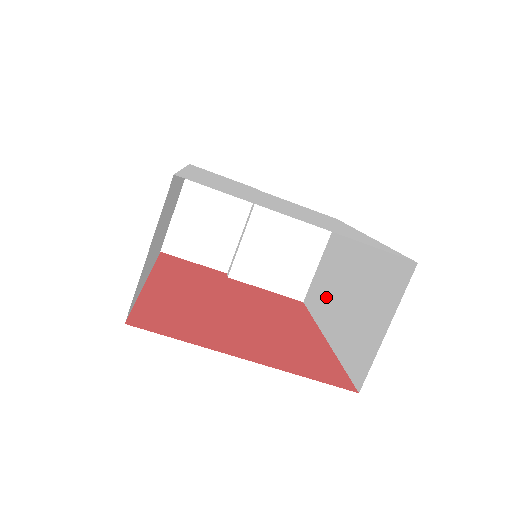
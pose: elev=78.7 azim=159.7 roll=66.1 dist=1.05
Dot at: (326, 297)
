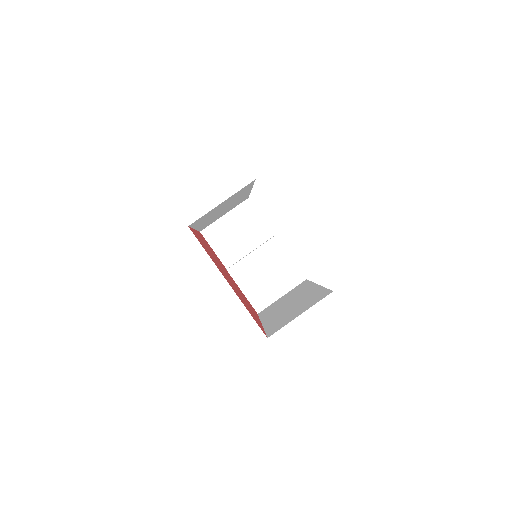
Dot at: (275, 309)
